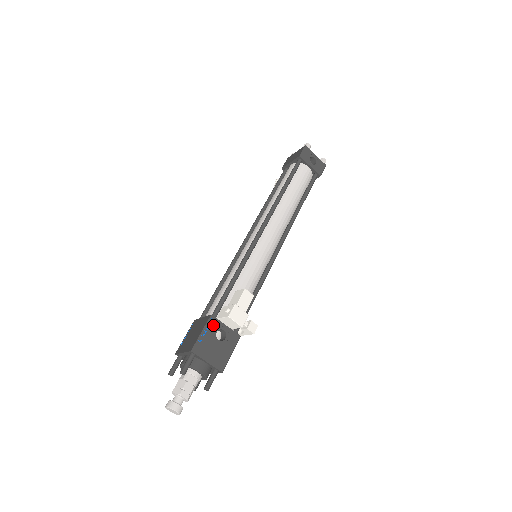
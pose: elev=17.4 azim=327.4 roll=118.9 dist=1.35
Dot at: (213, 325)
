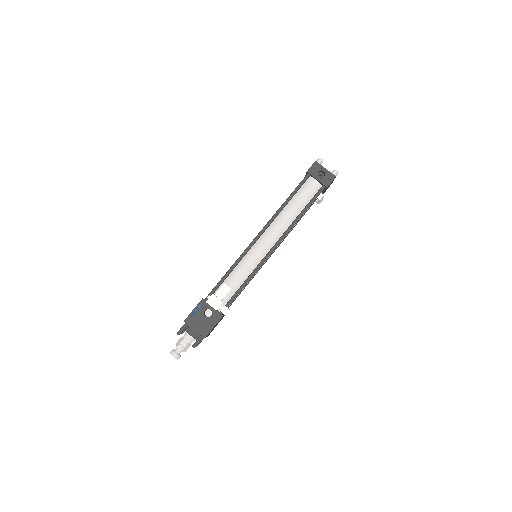
Dot at: (203, 306)
